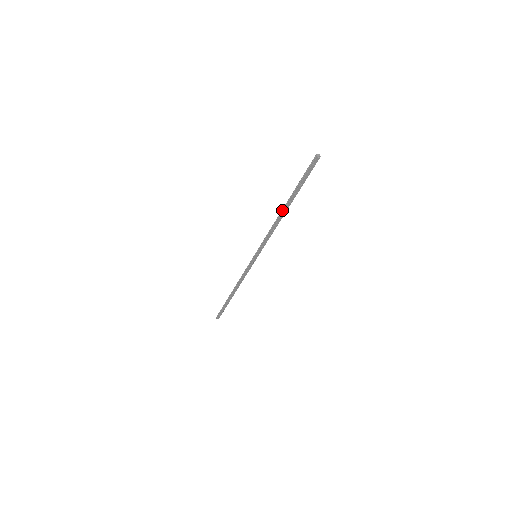
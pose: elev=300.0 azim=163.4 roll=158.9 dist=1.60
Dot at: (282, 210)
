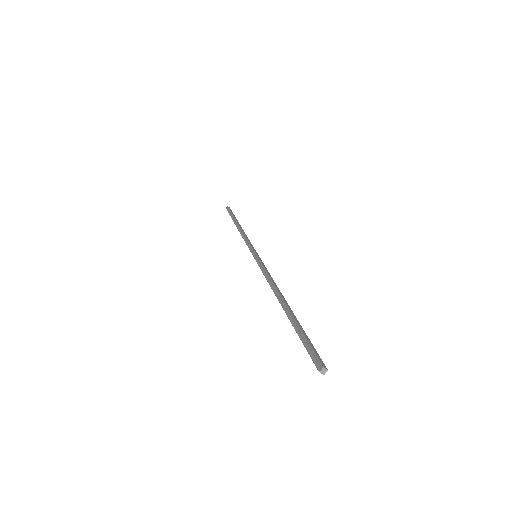
Dot at: (281, 298)
